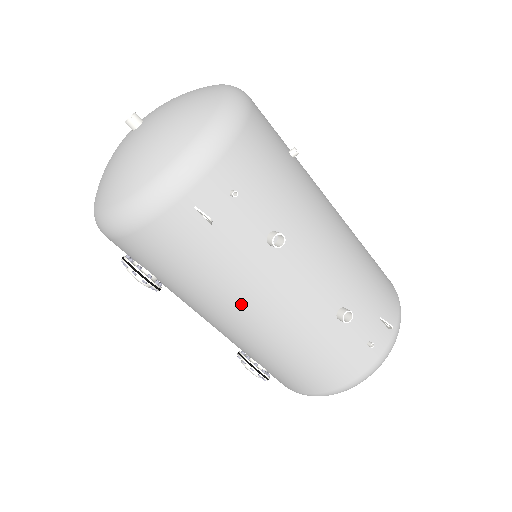
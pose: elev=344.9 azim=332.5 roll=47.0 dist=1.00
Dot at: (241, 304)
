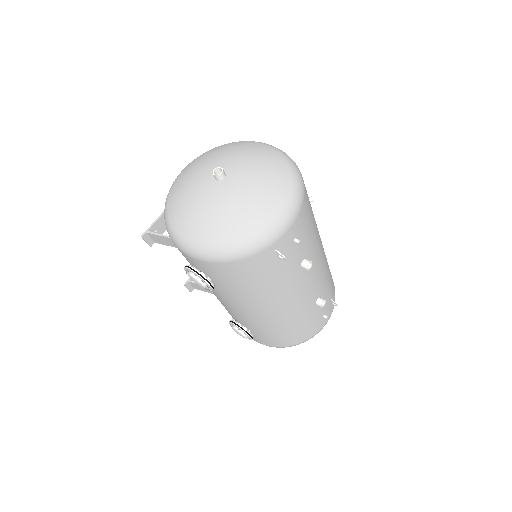
Dot at: (271, 301)
